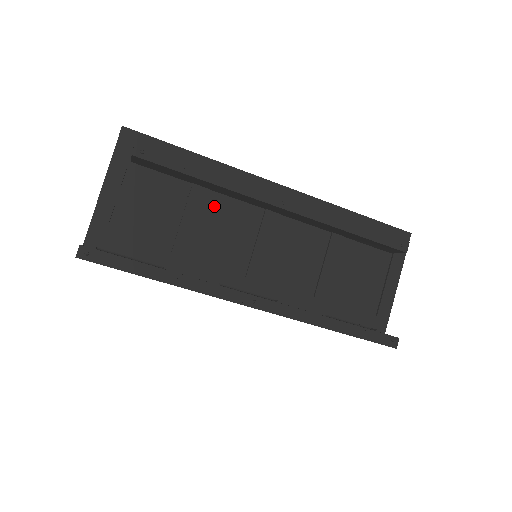
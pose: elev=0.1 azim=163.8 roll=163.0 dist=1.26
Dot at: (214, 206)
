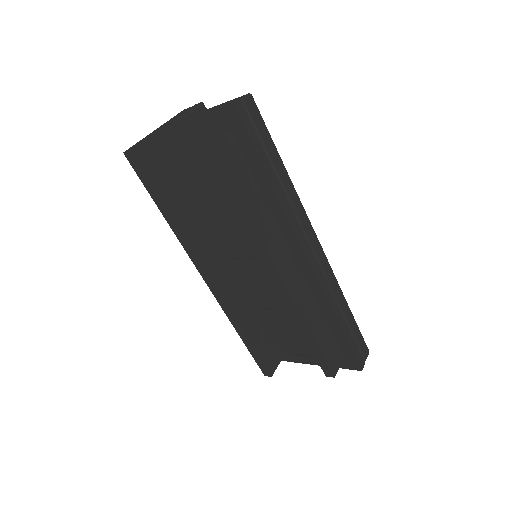
Dot at: occluded
